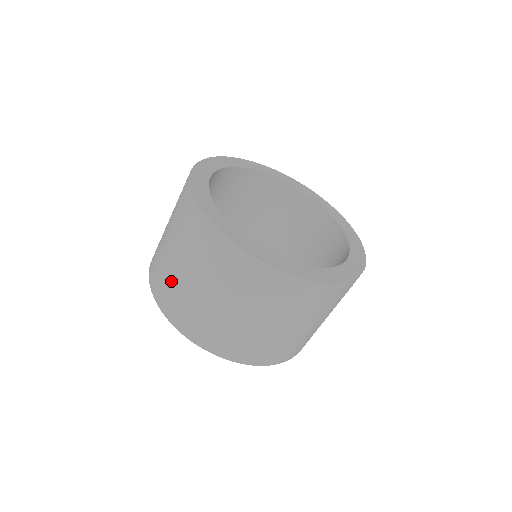
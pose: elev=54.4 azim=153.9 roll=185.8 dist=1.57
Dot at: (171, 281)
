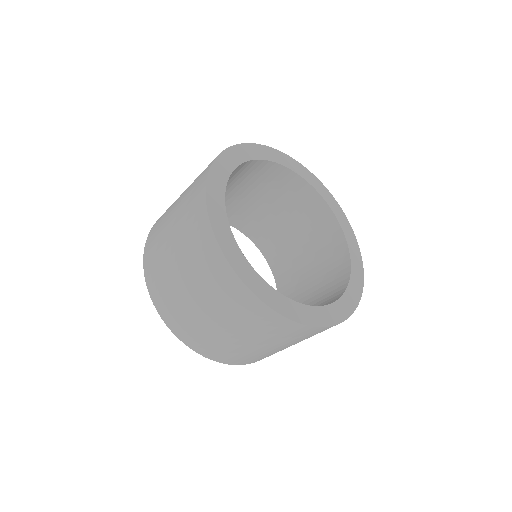
Dot at: (160, 242)
